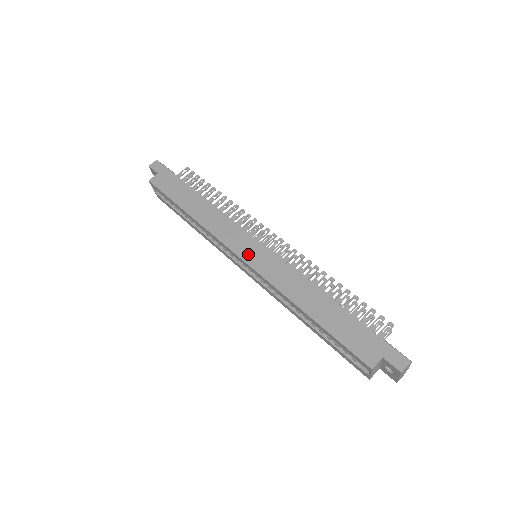
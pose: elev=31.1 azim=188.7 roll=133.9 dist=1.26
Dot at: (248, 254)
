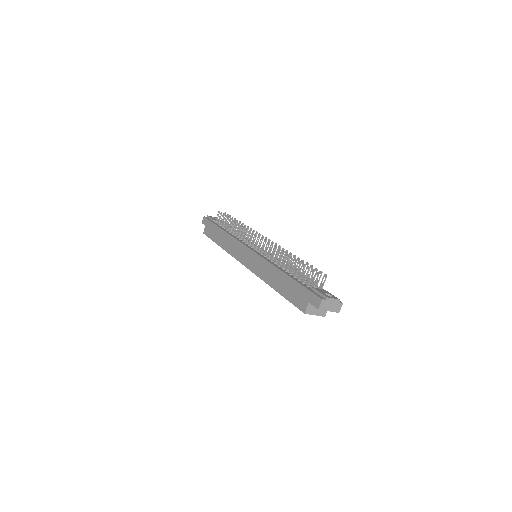
Dot at: (245, 260)
